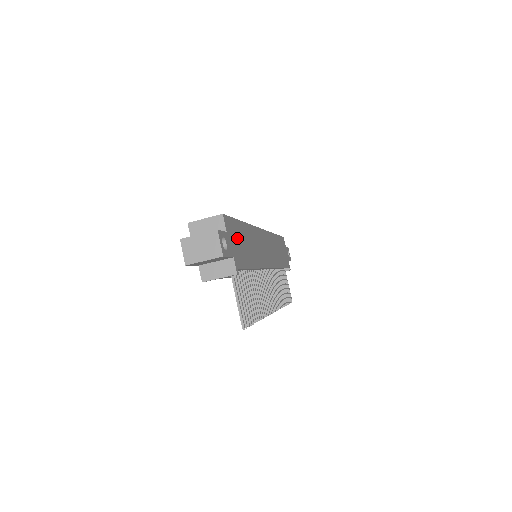
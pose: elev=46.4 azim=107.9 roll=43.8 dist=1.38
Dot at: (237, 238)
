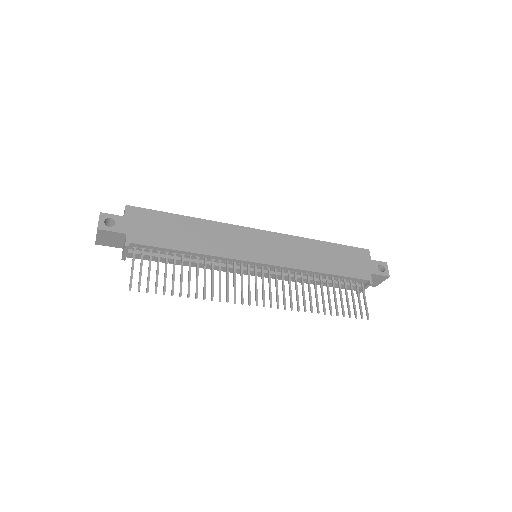
Dot at: (153, 224)
